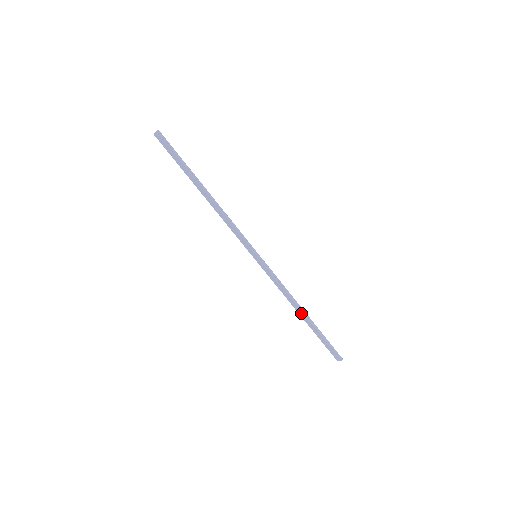
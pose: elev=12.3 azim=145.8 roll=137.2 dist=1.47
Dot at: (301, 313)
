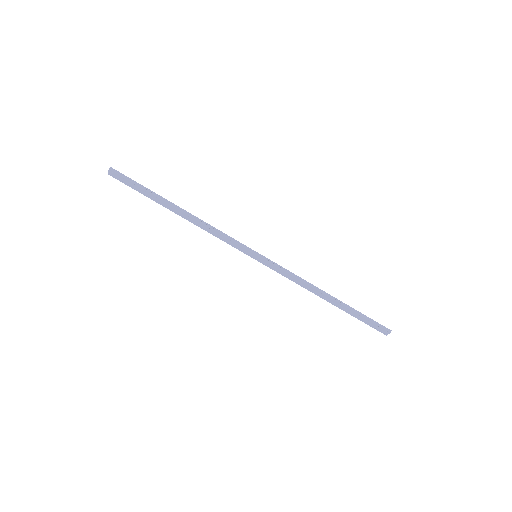
Dot at: (327, 298)
